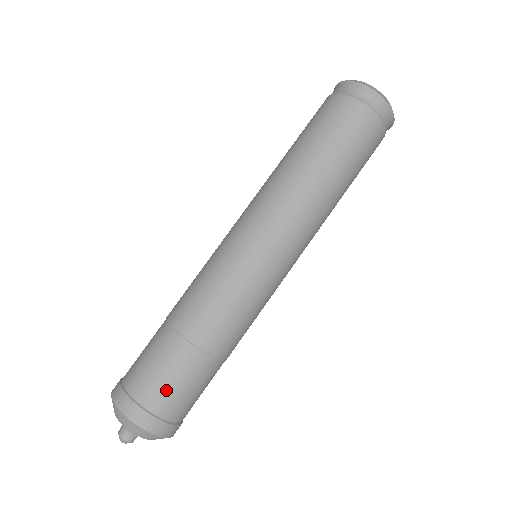
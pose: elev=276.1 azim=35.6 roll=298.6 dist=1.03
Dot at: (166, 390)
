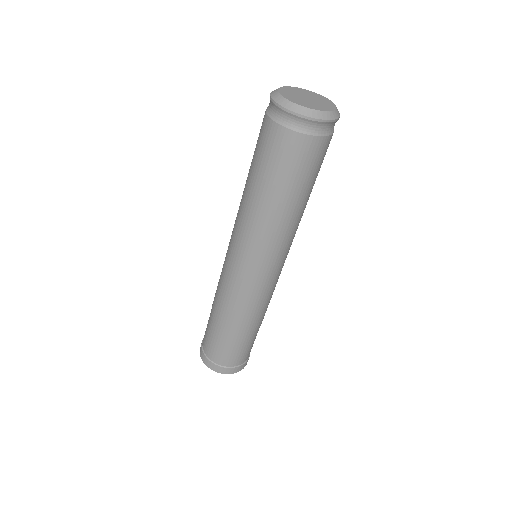
Dot at: (223, 354)
